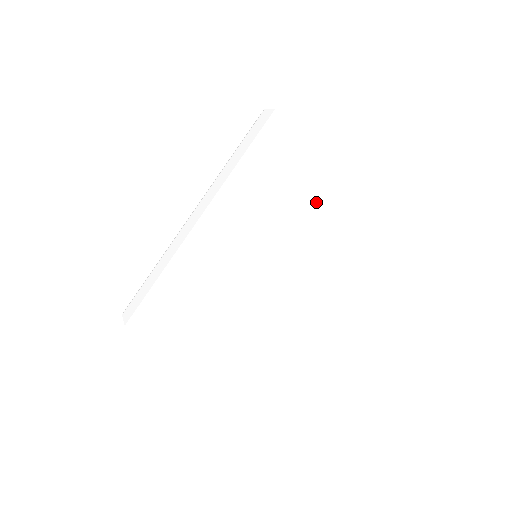
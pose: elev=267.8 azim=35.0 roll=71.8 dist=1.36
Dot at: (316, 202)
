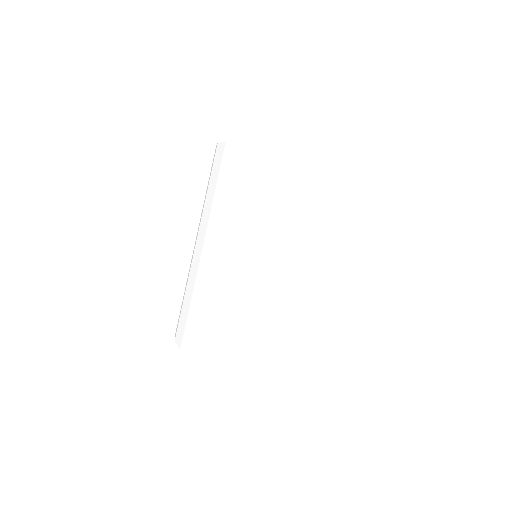
Dot at: (326, 214)
